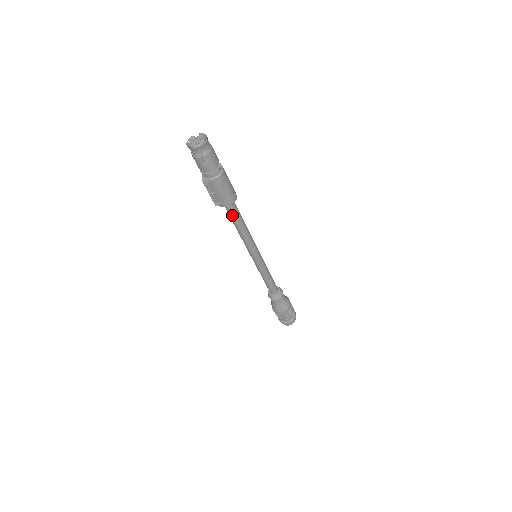
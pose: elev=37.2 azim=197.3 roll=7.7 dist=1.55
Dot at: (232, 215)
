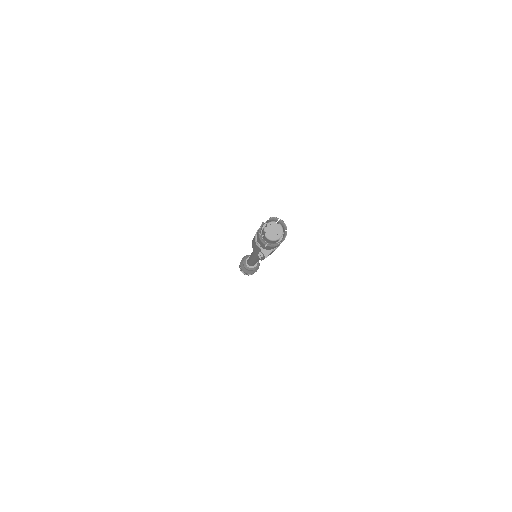
Dot at: occluded
